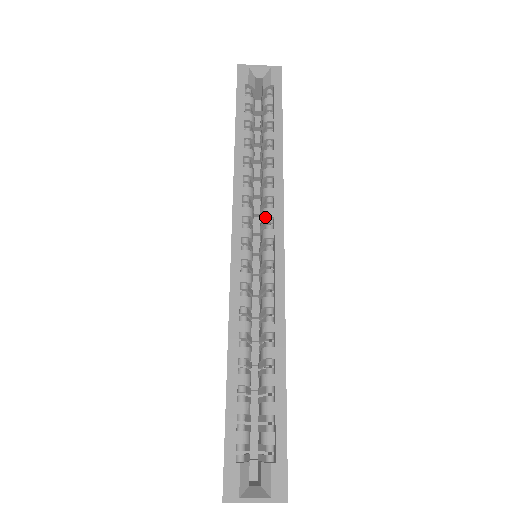
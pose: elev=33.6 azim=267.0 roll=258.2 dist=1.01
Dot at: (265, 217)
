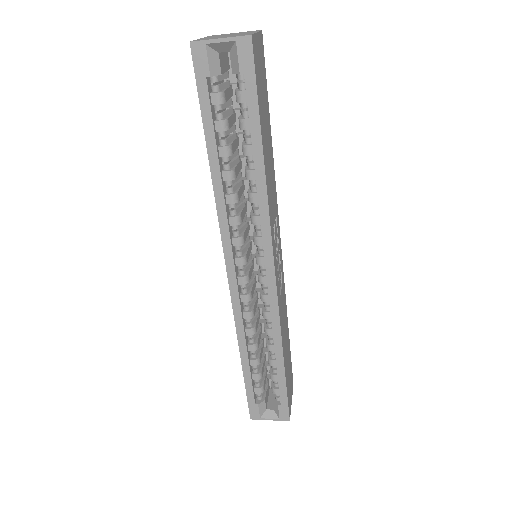
Dot at: (256, 244)
